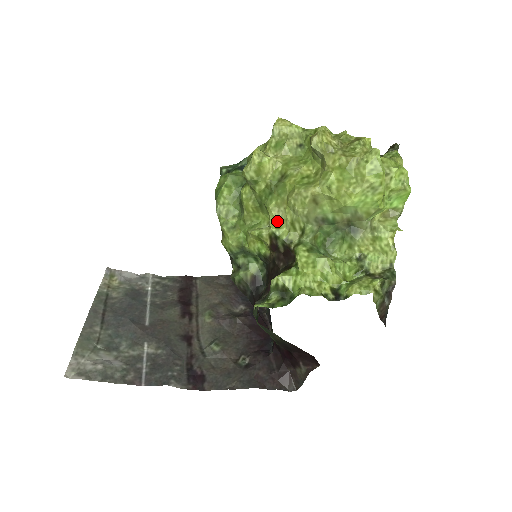
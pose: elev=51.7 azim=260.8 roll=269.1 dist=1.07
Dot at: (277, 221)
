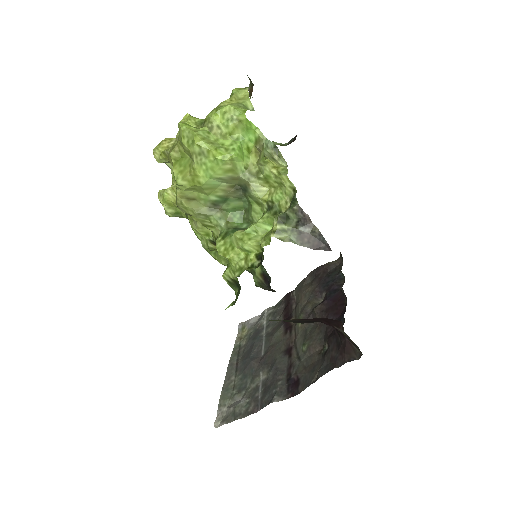
Dot at: (199, 231)
